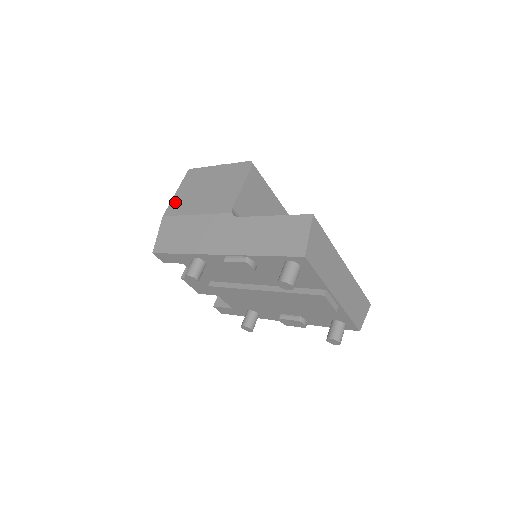
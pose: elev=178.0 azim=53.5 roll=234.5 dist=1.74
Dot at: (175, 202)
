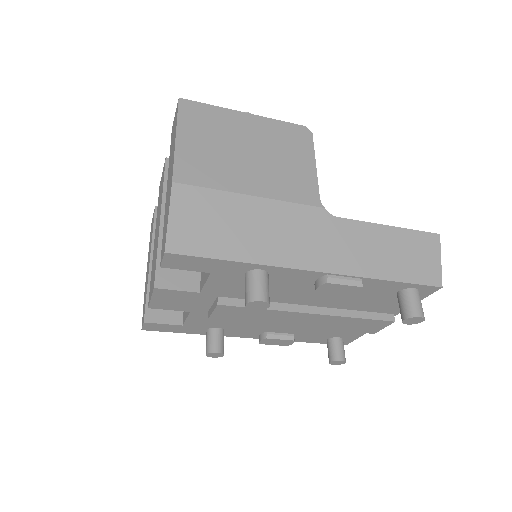
Dot at: (188, 159)
